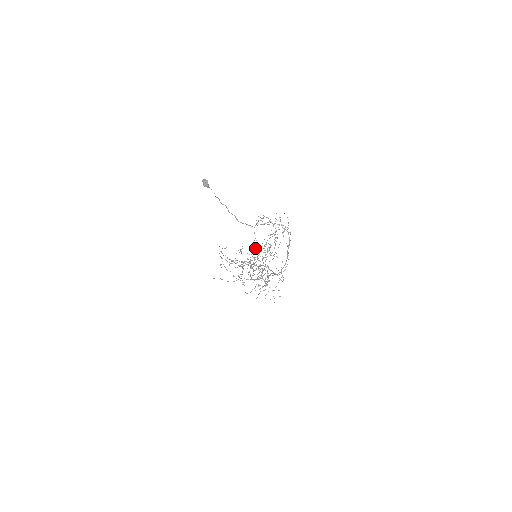
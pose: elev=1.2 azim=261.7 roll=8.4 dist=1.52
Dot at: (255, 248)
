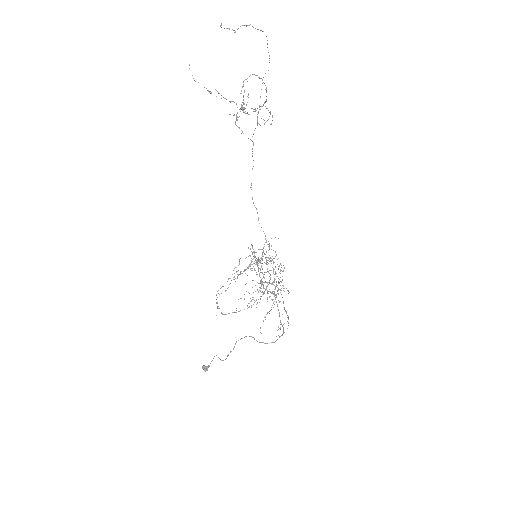
Dot at: occluded
